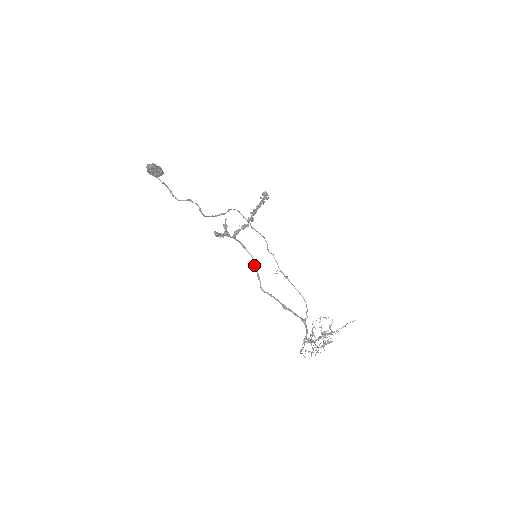
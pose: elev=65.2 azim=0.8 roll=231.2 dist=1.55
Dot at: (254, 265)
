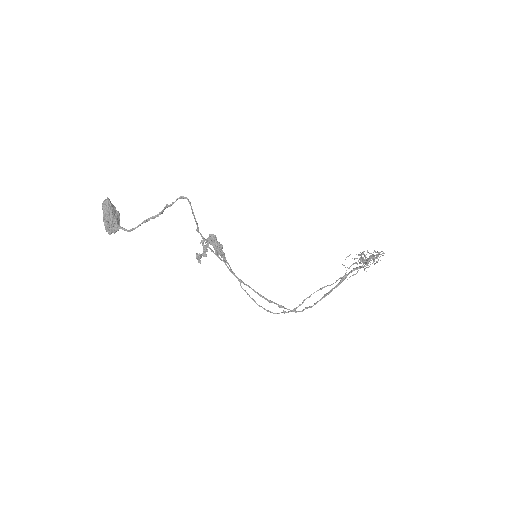
Dot at: (266, 299)
